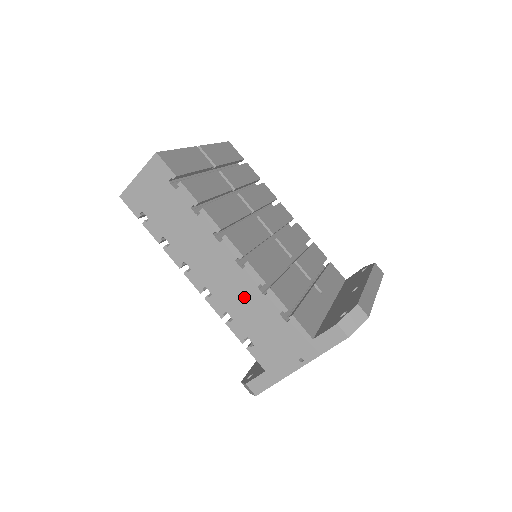
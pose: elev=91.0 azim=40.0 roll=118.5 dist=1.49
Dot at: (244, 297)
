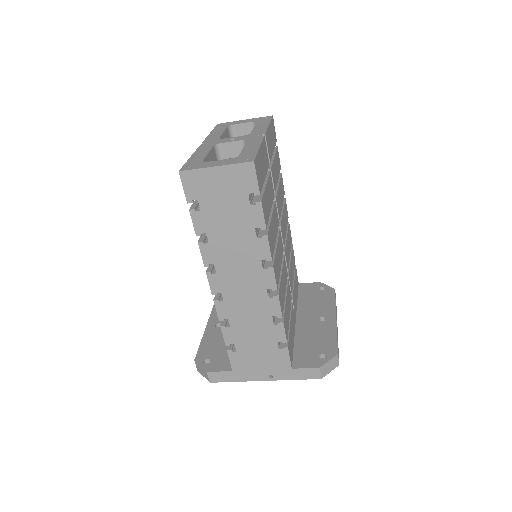
Dot at: (254, 317)
